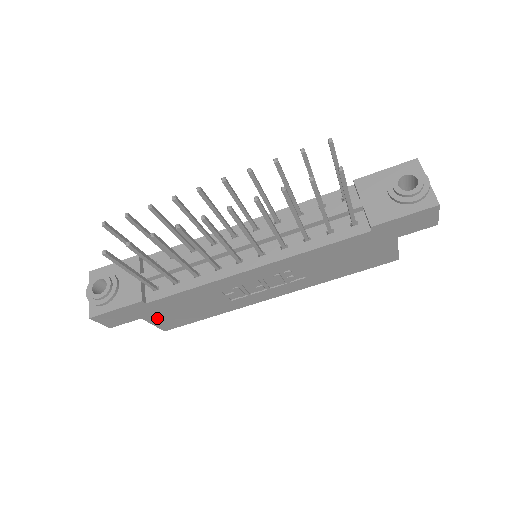
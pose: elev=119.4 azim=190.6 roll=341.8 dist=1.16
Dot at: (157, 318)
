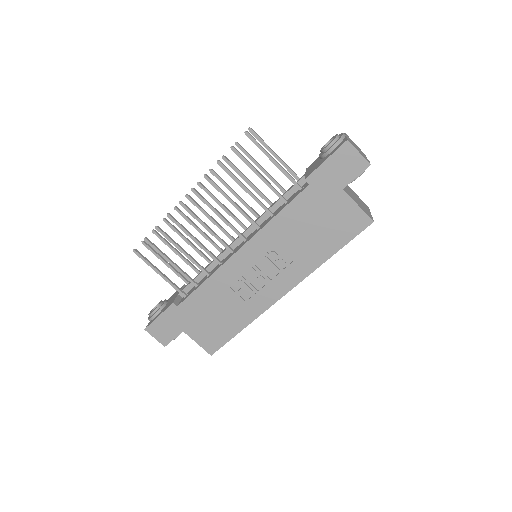
Dot at: (195, 331)
